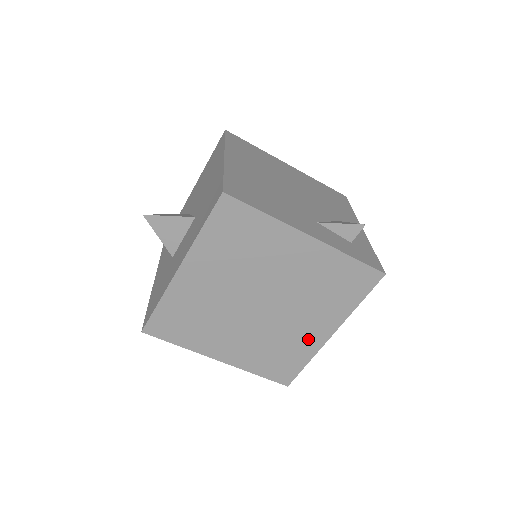
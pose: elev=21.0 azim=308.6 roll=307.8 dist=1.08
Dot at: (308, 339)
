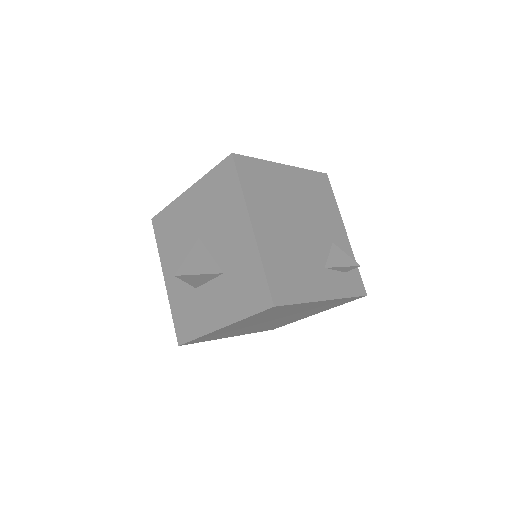
Dot at: occluded
